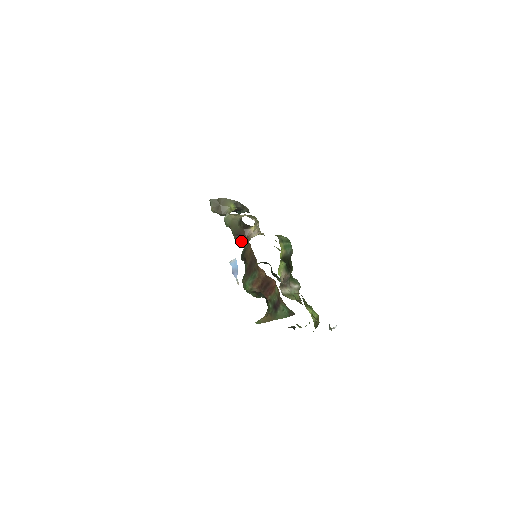
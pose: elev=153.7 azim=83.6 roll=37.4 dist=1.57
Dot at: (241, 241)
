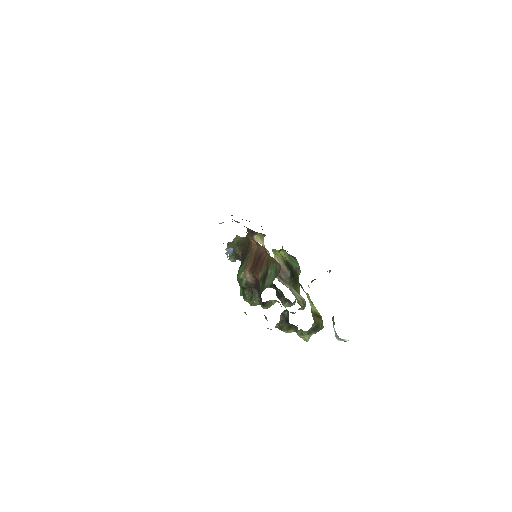
Dot at: occluded
